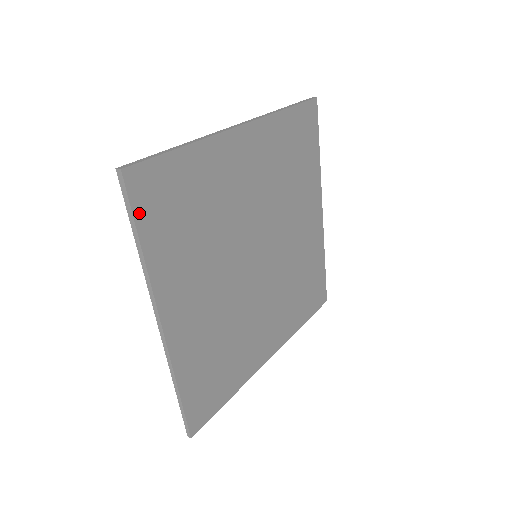
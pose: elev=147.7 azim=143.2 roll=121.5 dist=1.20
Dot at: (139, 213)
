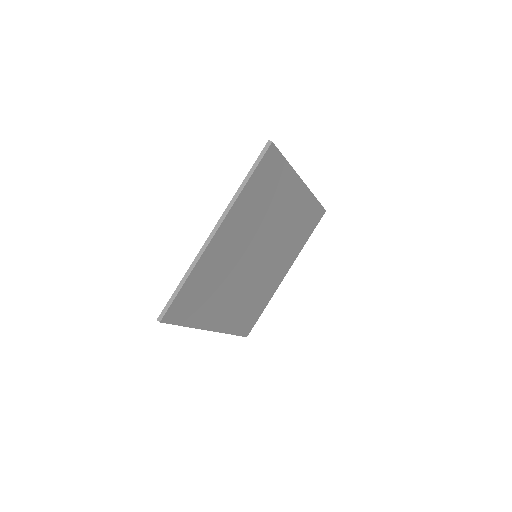
Dot at: (177, 321)
